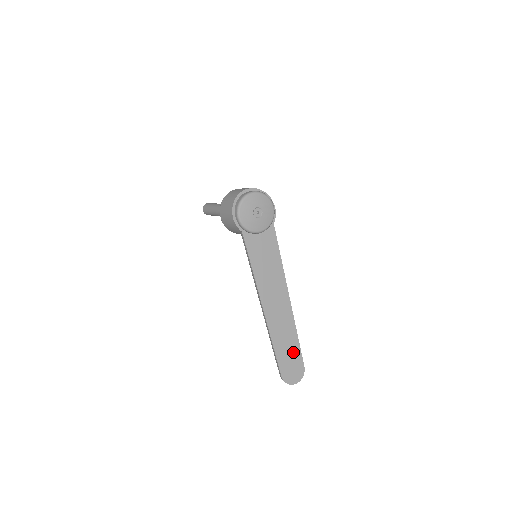
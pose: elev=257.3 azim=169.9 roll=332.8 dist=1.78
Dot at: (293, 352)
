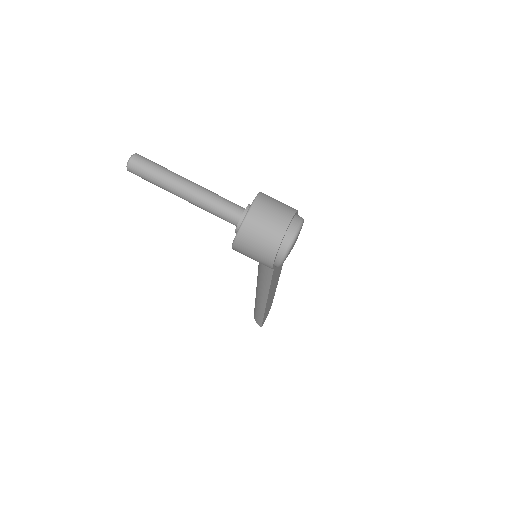
Dot at: (270, 305)
